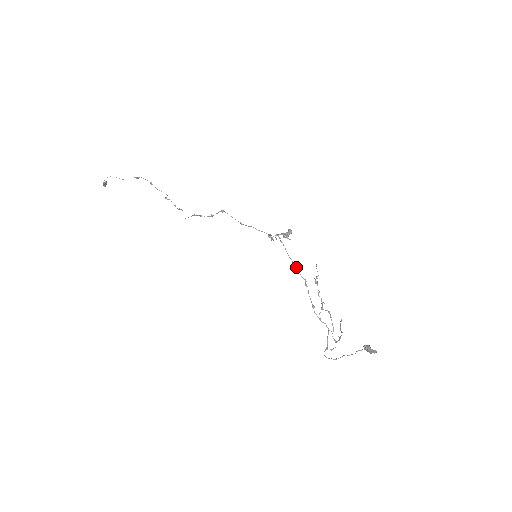
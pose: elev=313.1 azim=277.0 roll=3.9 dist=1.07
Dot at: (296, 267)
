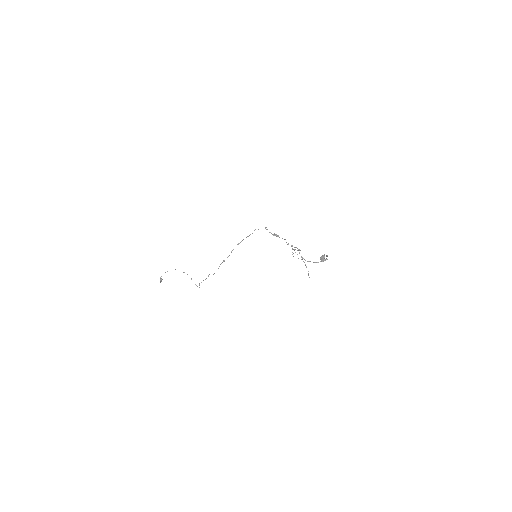
Dot at: occluded
